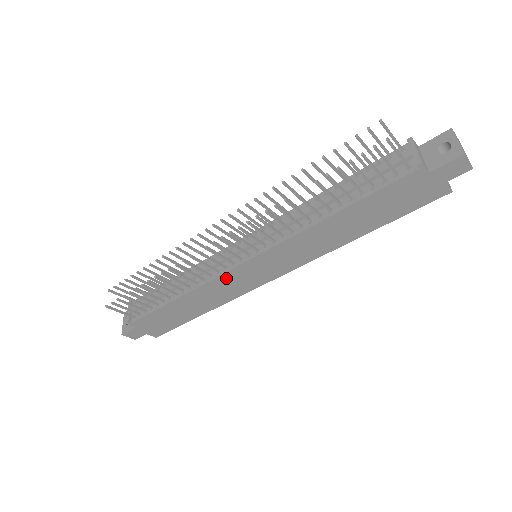
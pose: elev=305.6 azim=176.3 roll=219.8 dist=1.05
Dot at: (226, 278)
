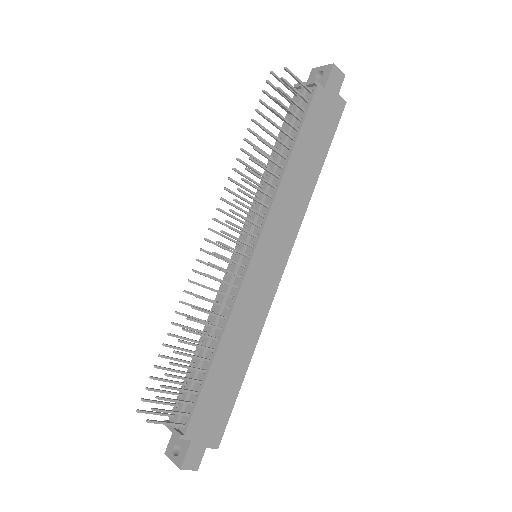
Dot at: (247, 288)
